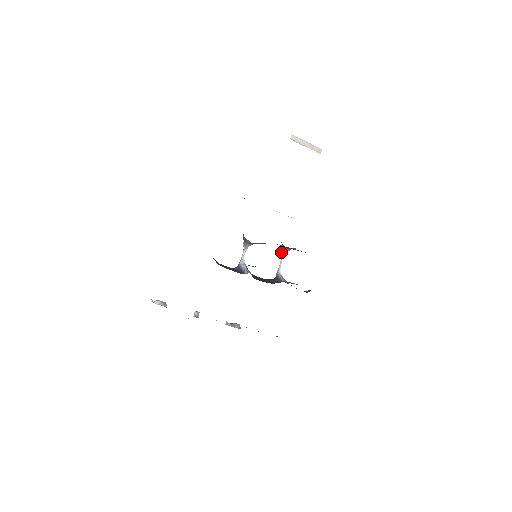
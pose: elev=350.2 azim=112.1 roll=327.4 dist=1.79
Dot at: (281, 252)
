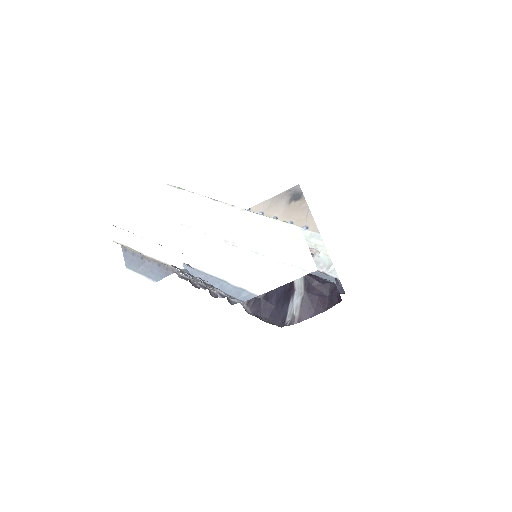
Dot at: occluded
